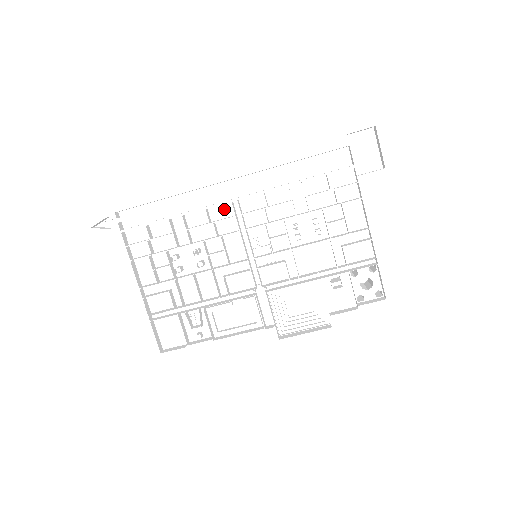
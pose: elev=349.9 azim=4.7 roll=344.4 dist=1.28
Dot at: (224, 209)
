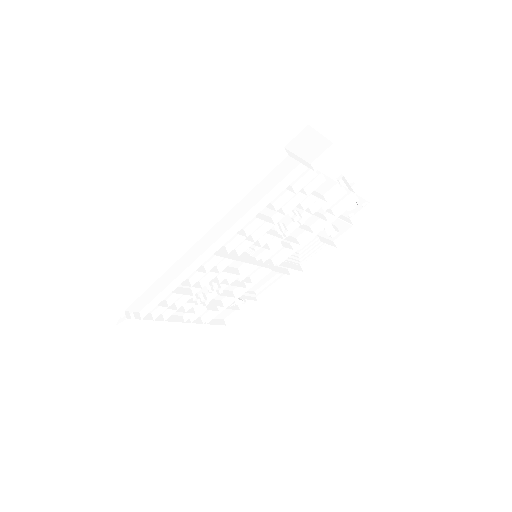
Dot at: occluded
